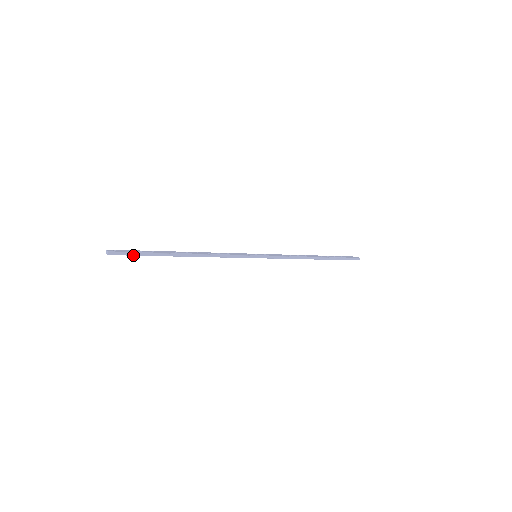
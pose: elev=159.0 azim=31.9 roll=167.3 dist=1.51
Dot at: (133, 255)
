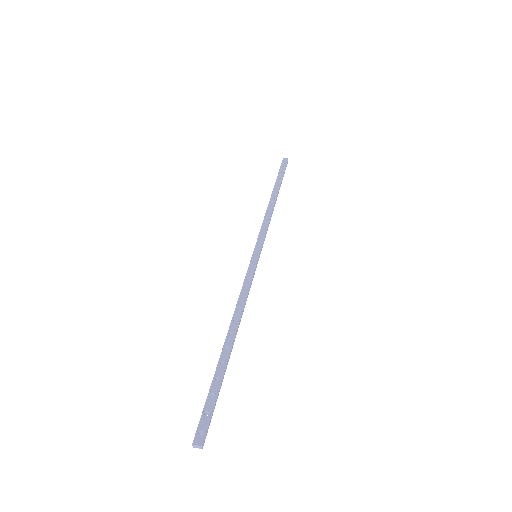
Dot at: (213, 410)
